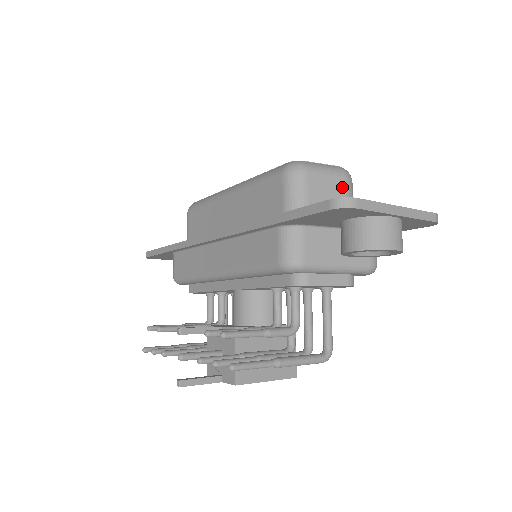
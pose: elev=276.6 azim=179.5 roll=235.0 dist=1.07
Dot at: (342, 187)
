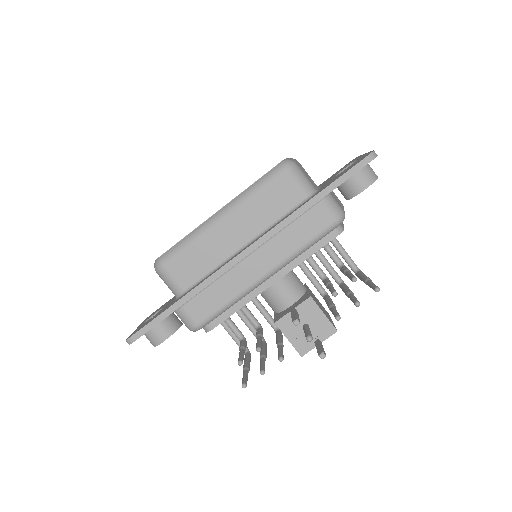
Dot at: (303, 168)
